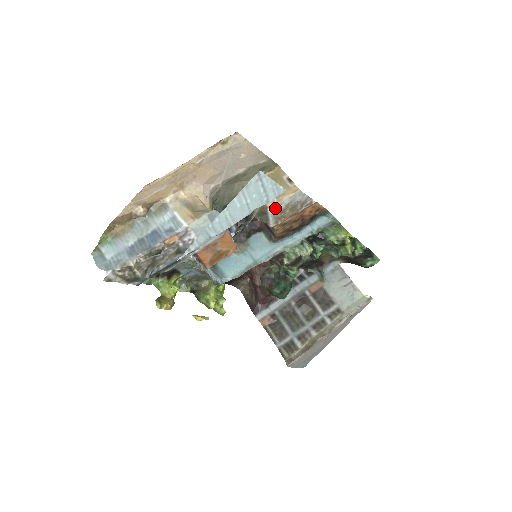
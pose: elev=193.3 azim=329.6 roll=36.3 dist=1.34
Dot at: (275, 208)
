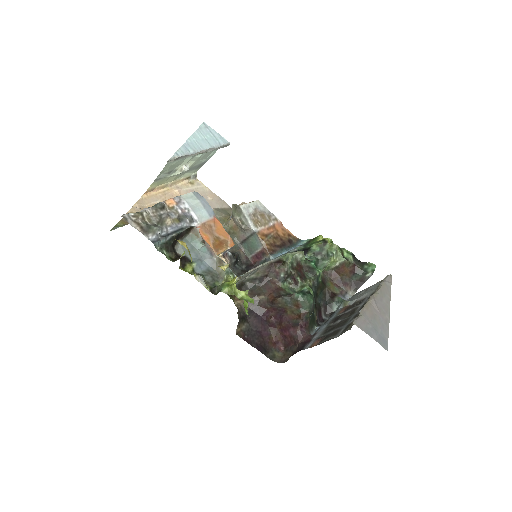
Dot at: (246, 209)
